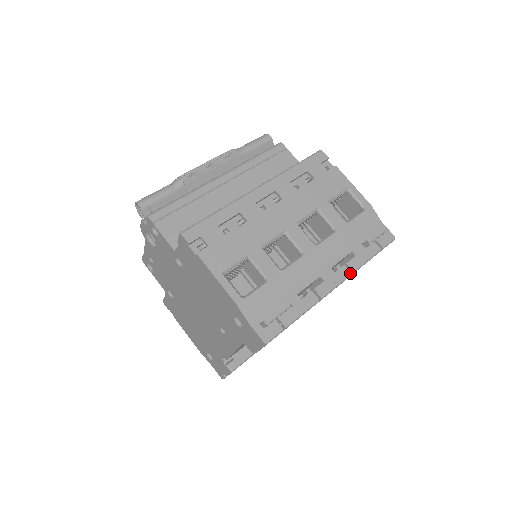
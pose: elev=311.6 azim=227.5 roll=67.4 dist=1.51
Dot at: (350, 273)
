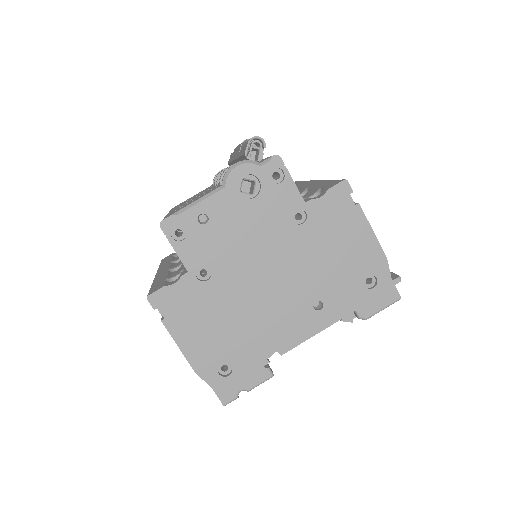
Dot at: occluded
